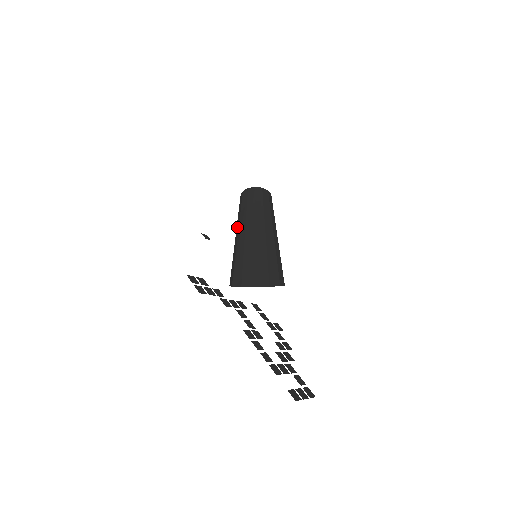
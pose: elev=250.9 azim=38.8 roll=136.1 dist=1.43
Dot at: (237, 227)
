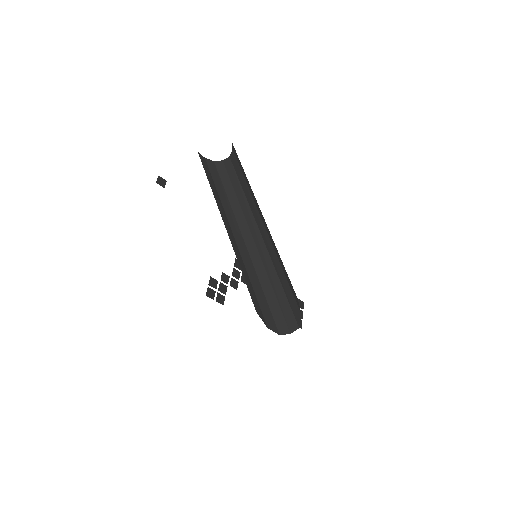
Dot at: (228, 230)
